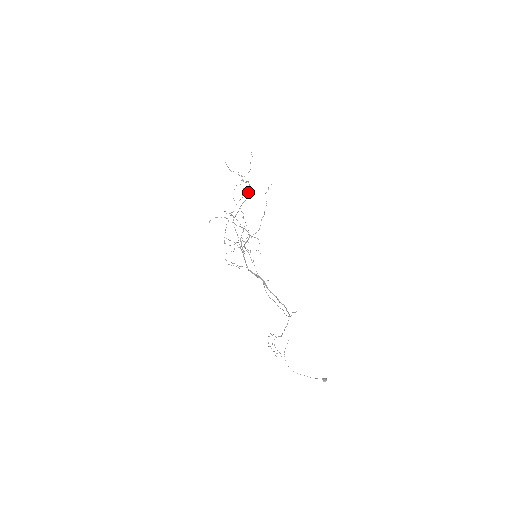
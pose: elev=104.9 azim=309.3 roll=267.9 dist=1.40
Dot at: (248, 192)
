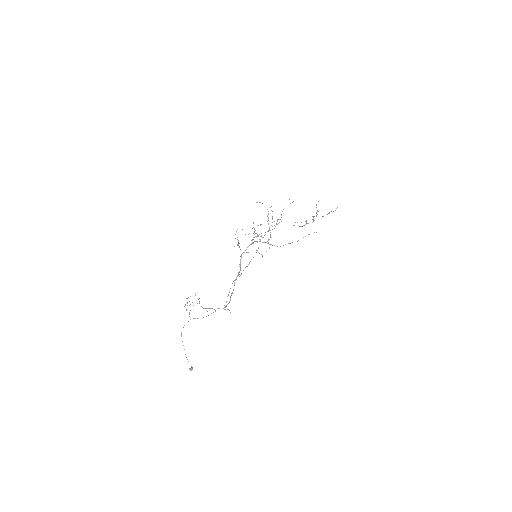
Dot at: (305, 224)
